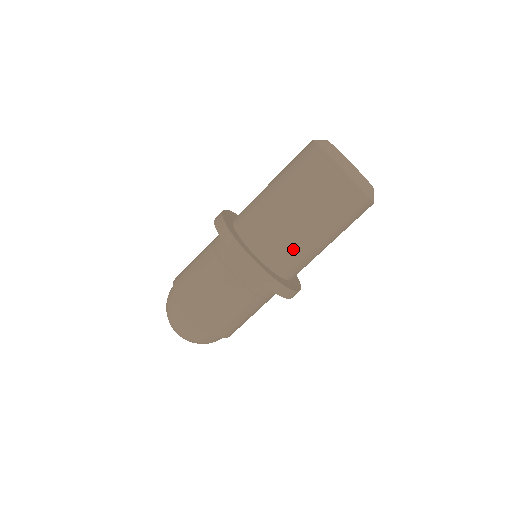
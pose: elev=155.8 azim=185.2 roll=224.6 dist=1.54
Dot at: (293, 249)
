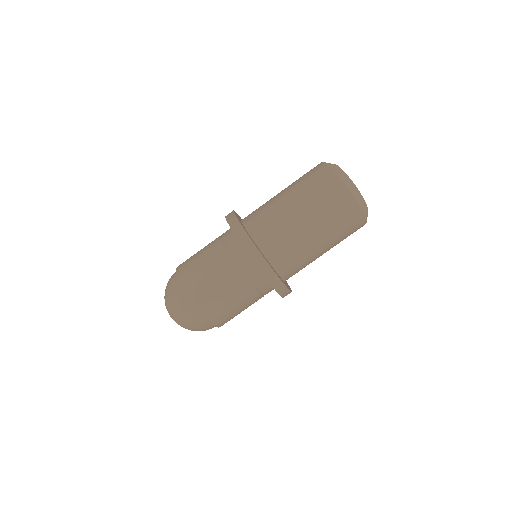
Dot at: (283, 234)
